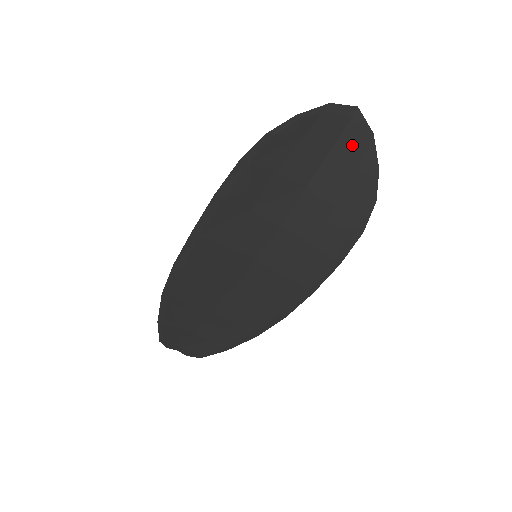
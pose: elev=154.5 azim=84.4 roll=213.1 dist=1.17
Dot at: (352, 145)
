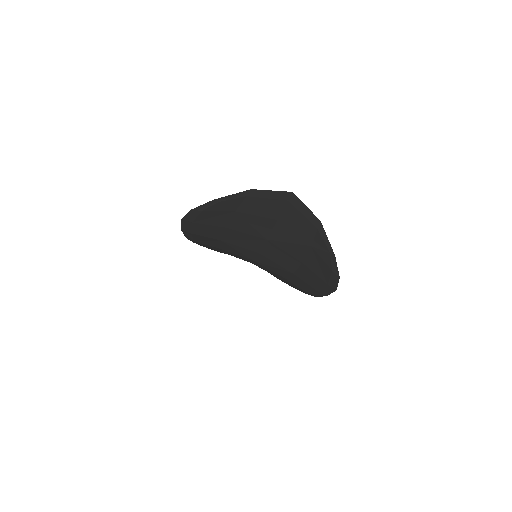
Dot at: (298, 224)
